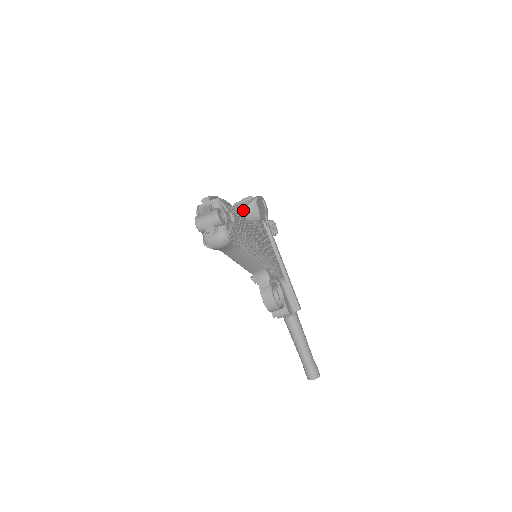
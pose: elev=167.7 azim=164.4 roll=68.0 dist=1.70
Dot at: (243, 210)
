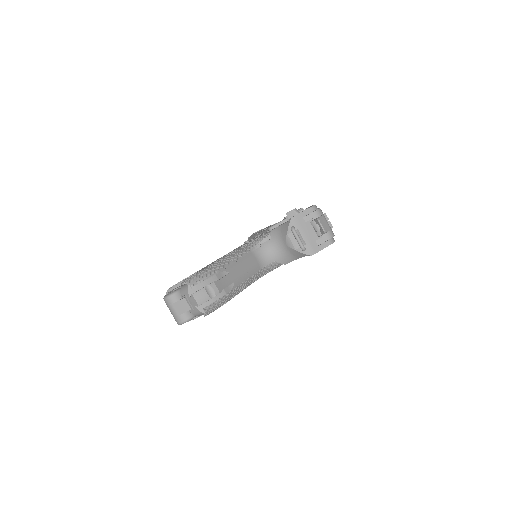
Dot at: (288, 244)
